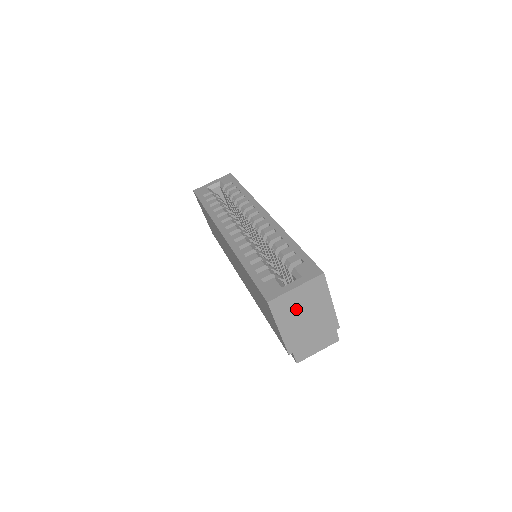
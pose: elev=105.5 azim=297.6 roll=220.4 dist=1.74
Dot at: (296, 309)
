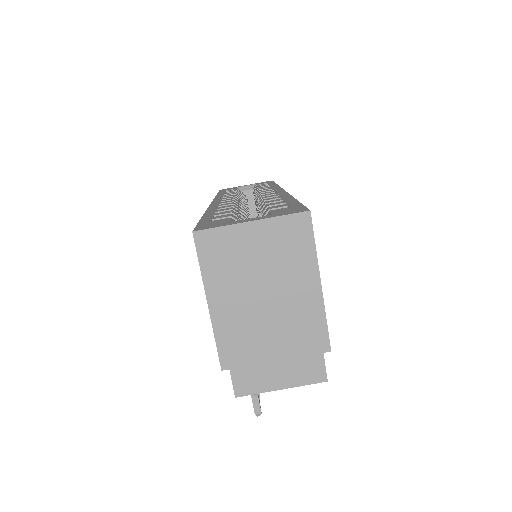
Dot at: (247, 270)
